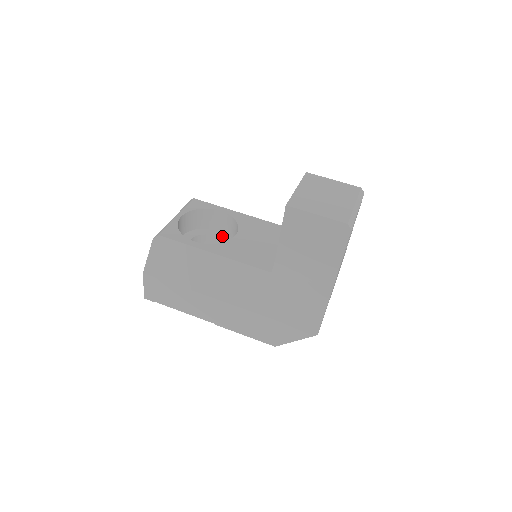
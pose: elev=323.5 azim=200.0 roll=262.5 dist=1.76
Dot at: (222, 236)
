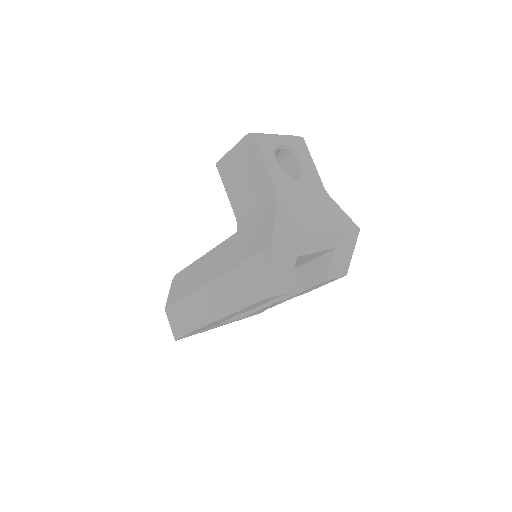
Dot at: occluded
